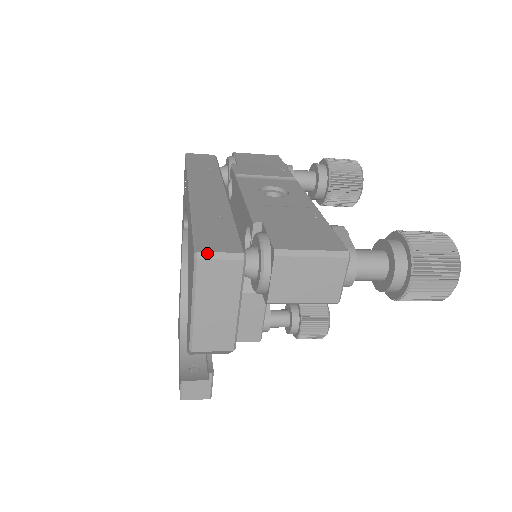
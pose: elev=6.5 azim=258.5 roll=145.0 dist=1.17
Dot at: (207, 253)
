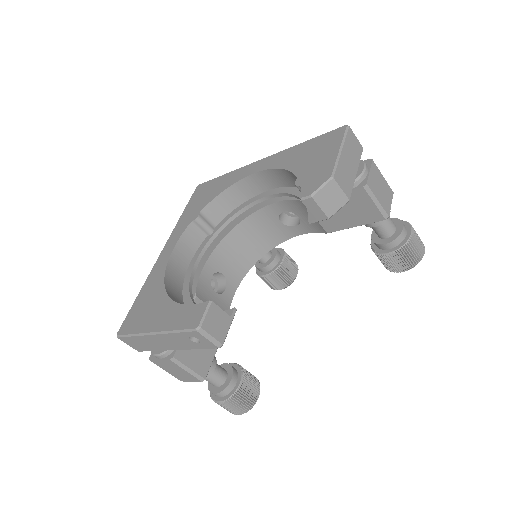
Dot at: (350, 130)
